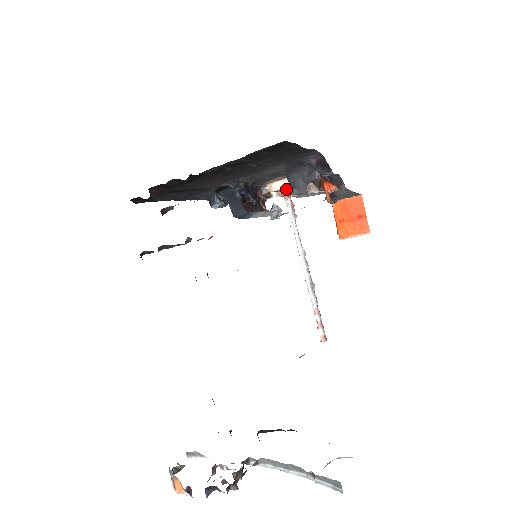
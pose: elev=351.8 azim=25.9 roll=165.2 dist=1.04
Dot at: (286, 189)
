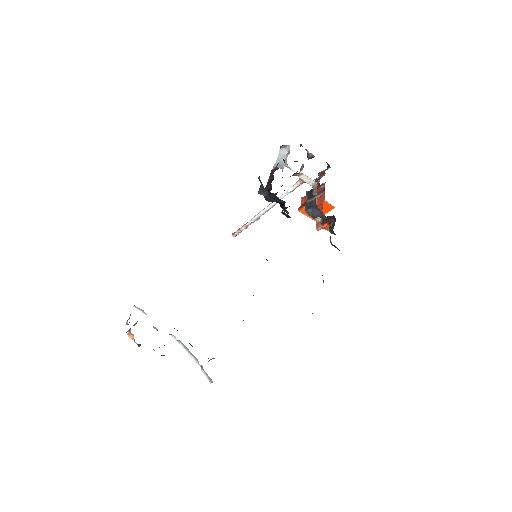
Dot at: (307, 181)
